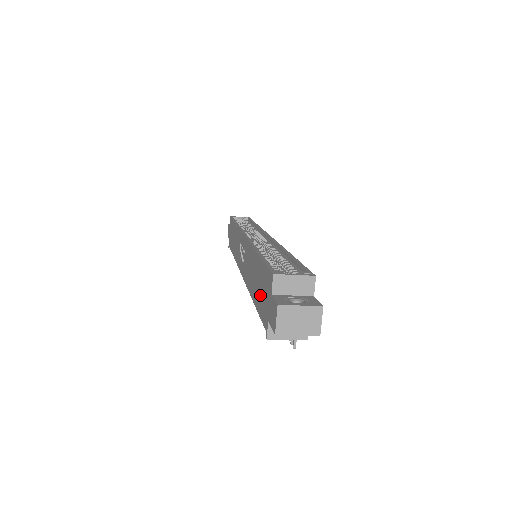
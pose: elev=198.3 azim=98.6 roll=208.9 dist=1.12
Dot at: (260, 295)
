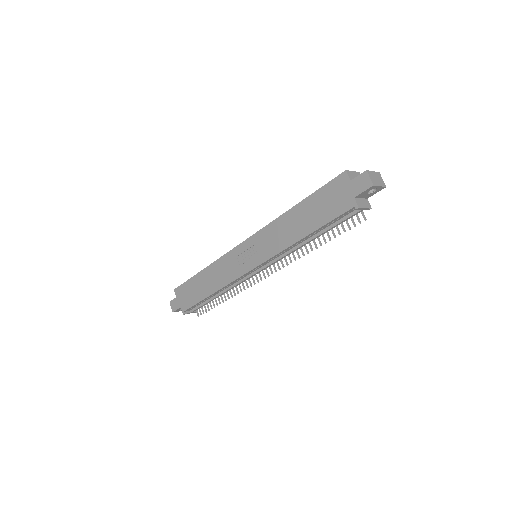
Dot at: (325, 209)
